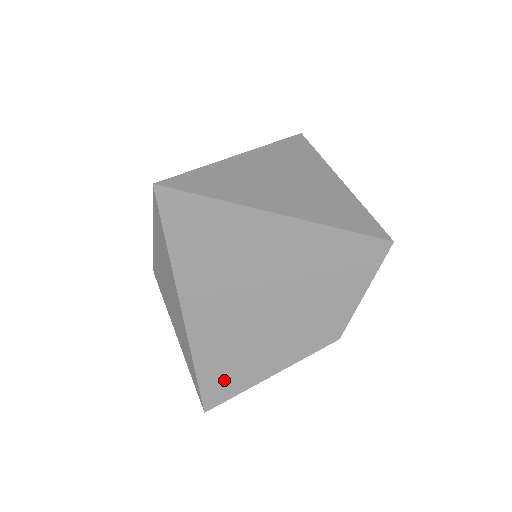
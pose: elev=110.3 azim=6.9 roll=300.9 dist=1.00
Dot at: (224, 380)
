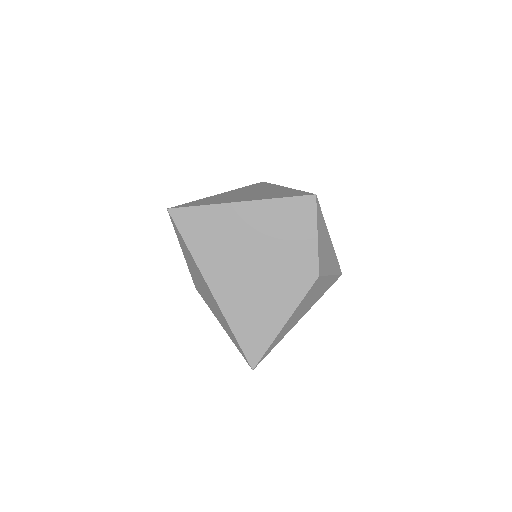
Dot at: (255, 335)
